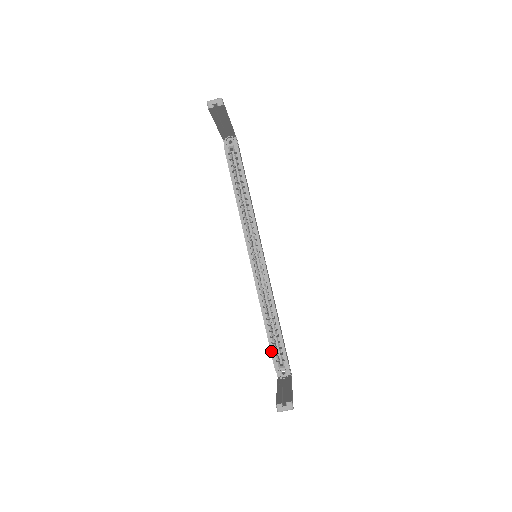
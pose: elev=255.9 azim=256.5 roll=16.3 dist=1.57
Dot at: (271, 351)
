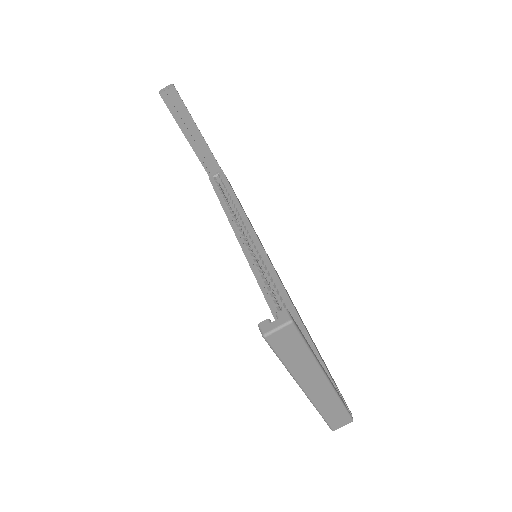
Dot at: occluded
